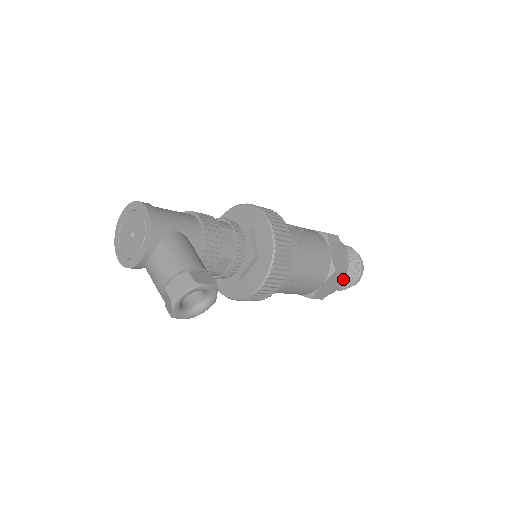
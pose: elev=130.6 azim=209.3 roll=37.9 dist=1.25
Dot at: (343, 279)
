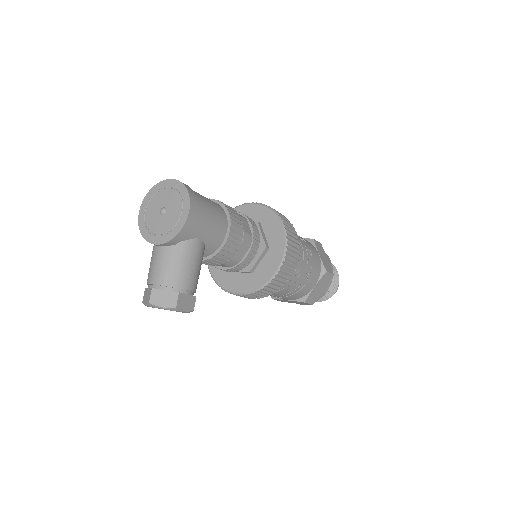
Dot at: occluded
